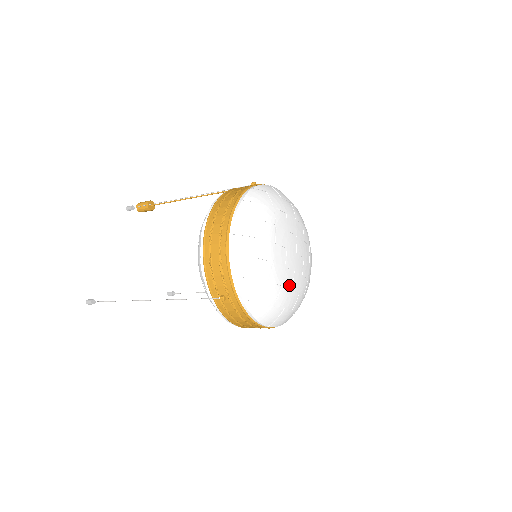
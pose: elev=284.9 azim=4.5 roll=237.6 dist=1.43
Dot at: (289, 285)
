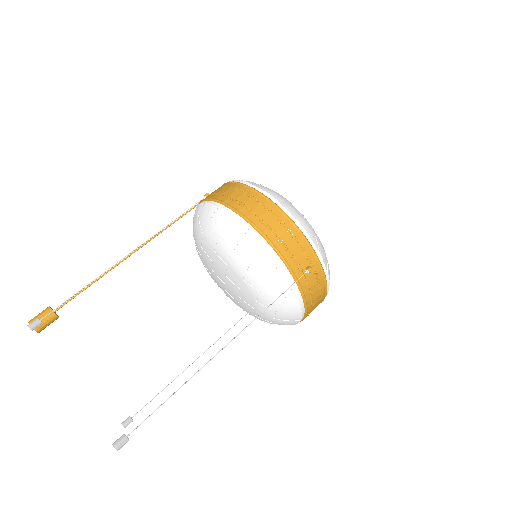
Dot at: occluded
